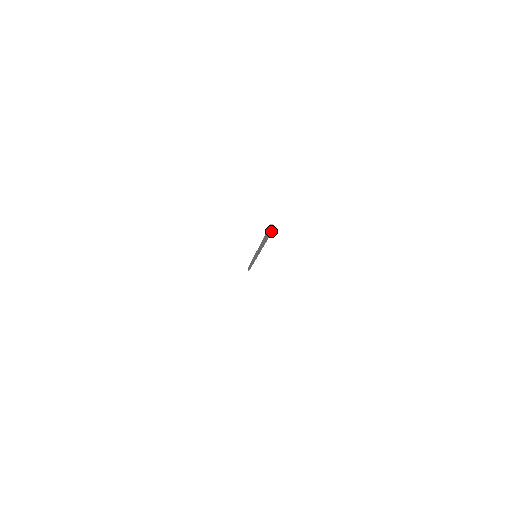
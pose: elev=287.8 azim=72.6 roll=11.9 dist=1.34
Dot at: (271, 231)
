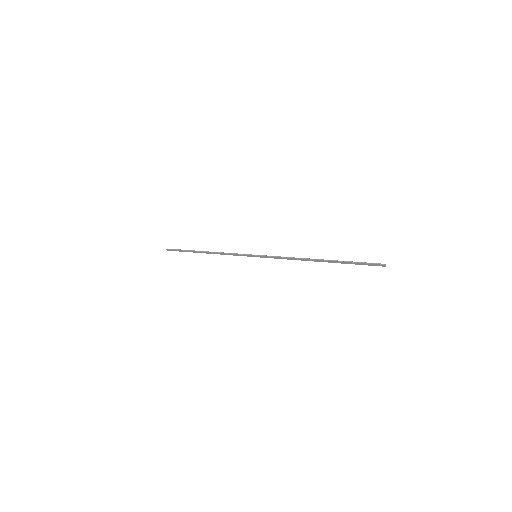
Dot at: occluded
